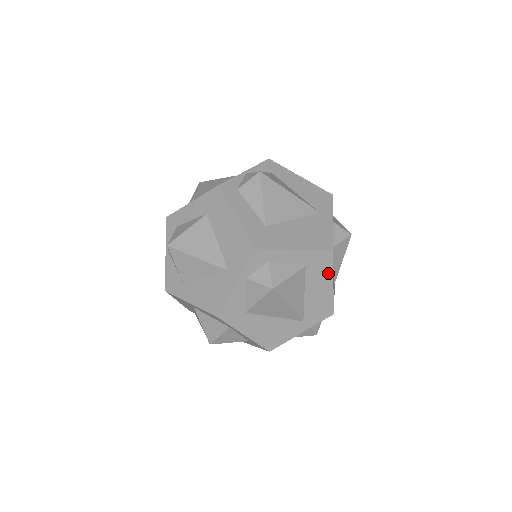
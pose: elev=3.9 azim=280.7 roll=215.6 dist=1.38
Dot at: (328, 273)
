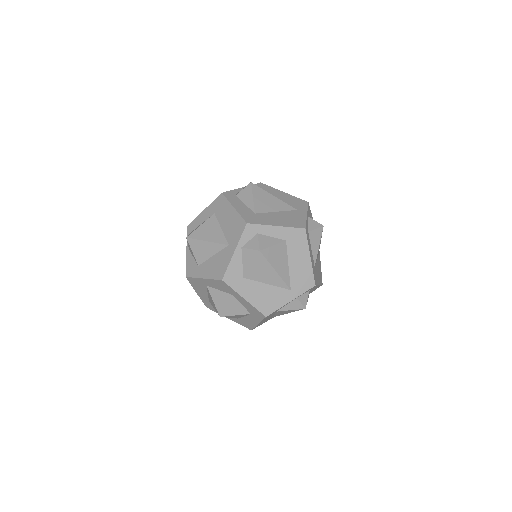
Dot at: (305, 248)
